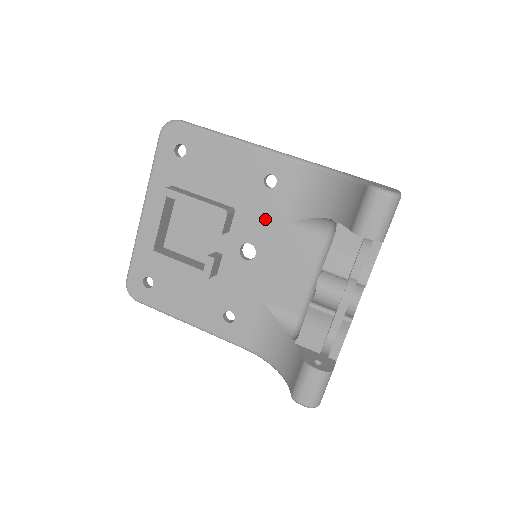
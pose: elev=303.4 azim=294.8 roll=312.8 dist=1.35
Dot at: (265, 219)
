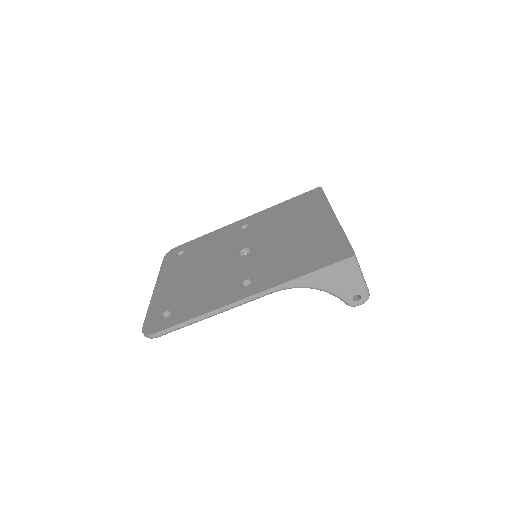
Dot at: occluded
